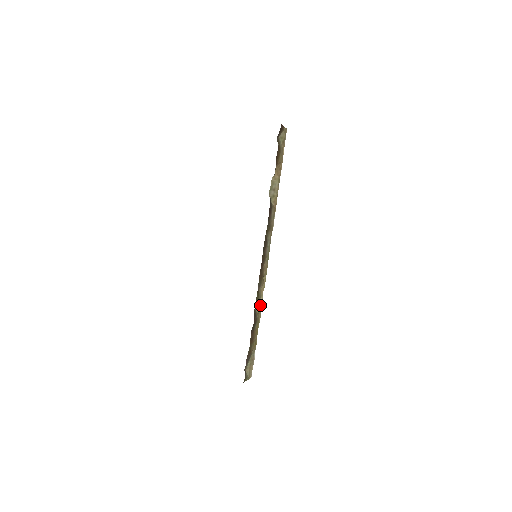
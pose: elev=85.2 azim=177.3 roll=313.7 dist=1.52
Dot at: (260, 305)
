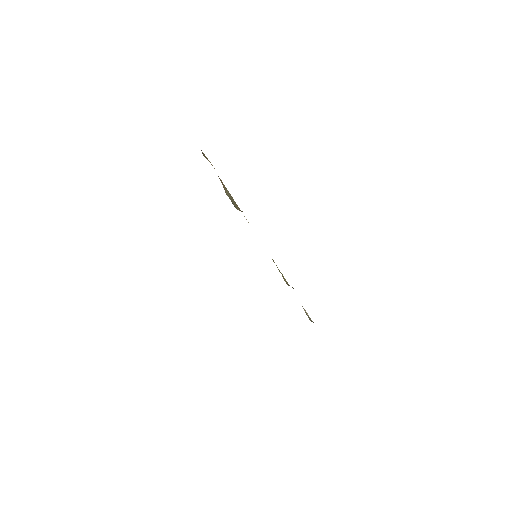
Dot at: (283, 278)
